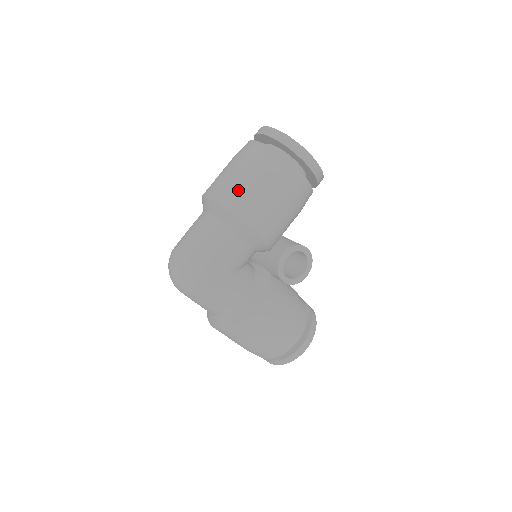
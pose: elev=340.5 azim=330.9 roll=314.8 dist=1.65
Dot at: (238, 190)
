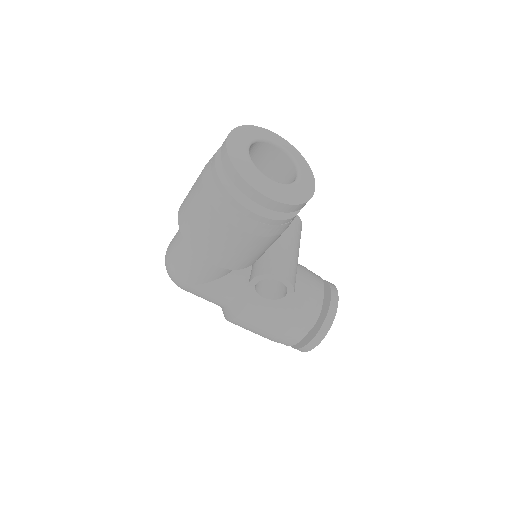
Dot at: (190, 217)
